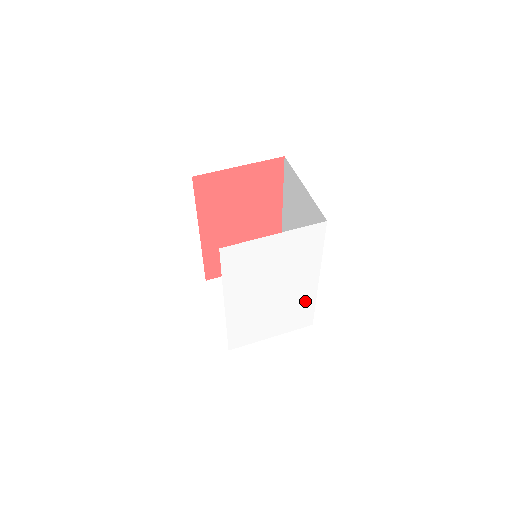
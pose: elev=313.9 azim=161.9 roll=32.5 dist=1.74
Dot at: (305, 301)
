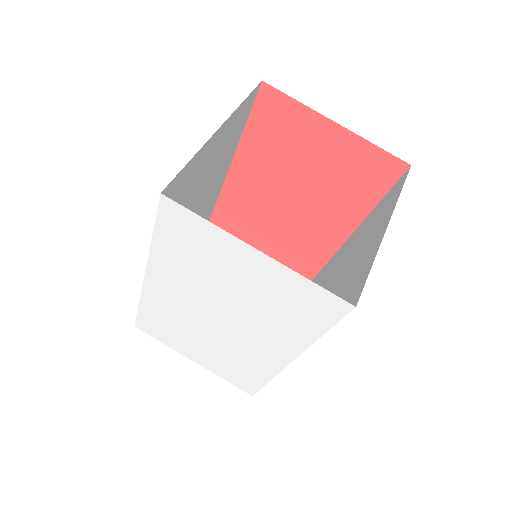
Dot at: (257, 366)
